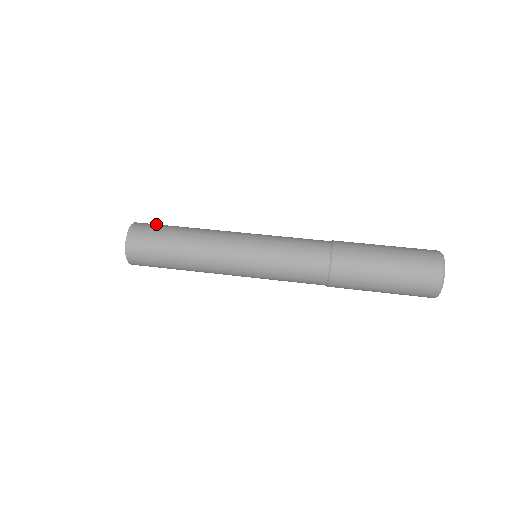
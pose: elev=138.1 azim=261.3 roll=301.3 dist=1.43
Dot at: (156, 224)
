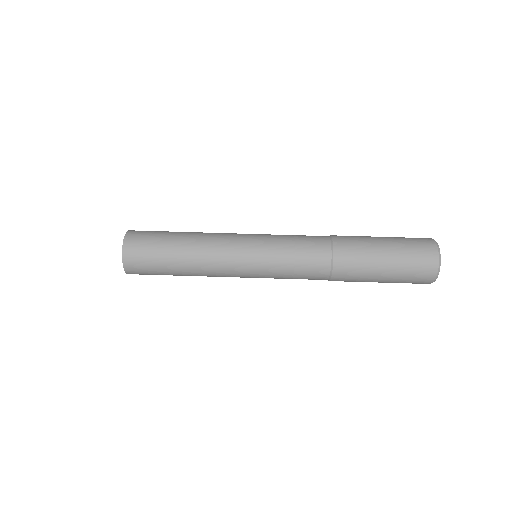
Dot at: (148, 237)
